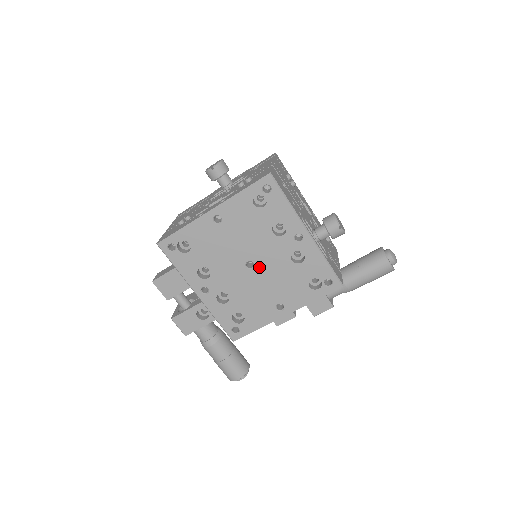
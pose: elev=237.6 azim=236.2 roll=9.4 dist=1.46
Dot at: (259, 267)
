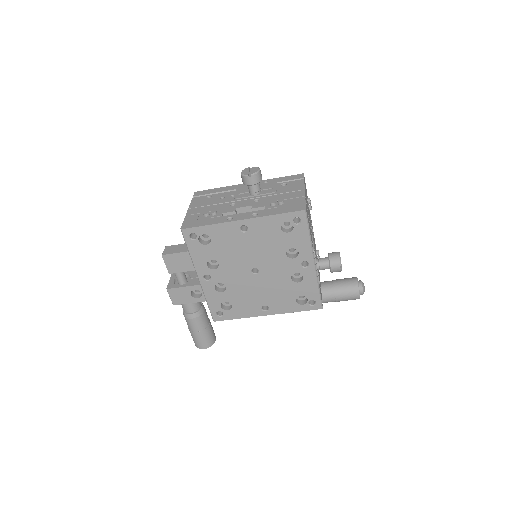
Dot at: (262, 275)
